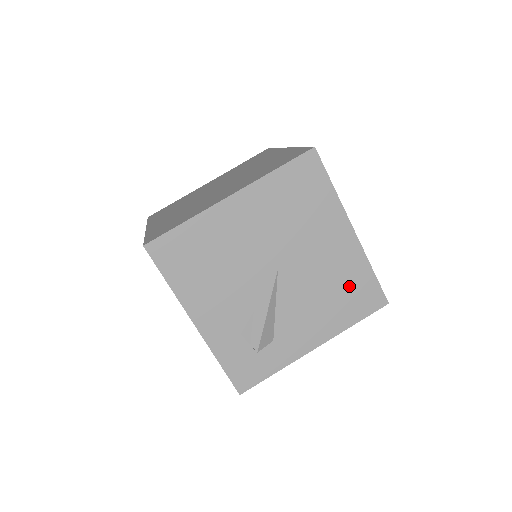
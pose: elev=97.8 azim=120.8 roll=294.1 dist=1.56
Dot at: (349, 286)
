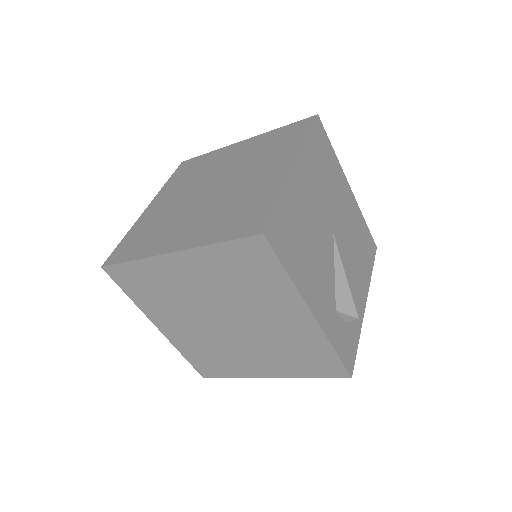
Dot at: (361, 238)
